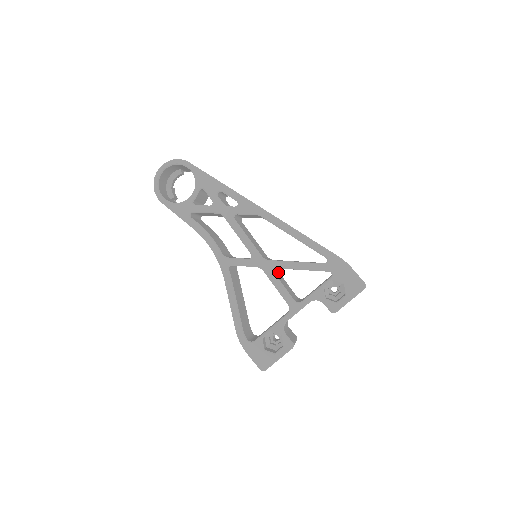
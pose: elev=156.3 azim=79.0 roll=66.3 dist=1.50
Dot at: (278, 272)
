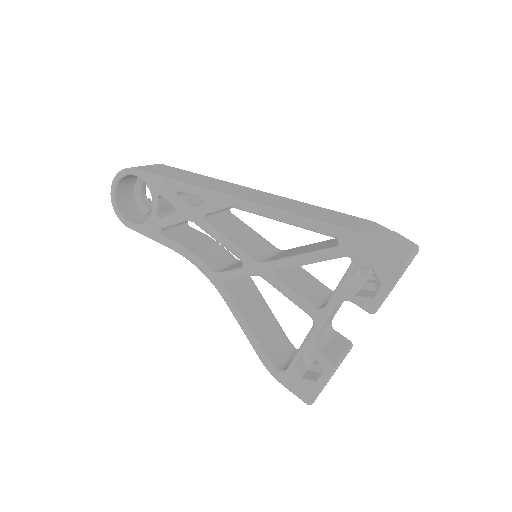
Dot at: occluded
